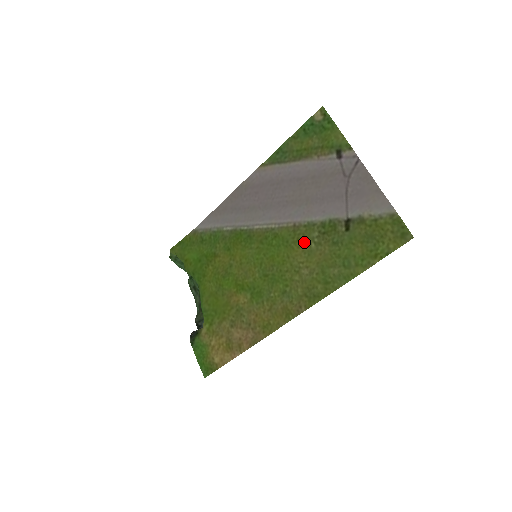
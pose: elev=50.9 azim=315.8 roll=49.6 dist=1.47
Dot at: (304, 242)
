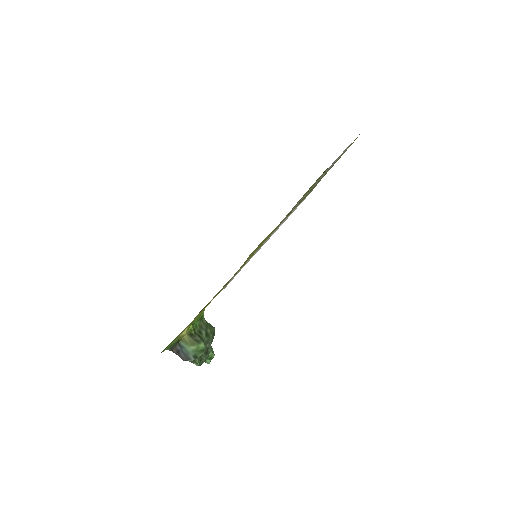
Dot at: (291, 212)
